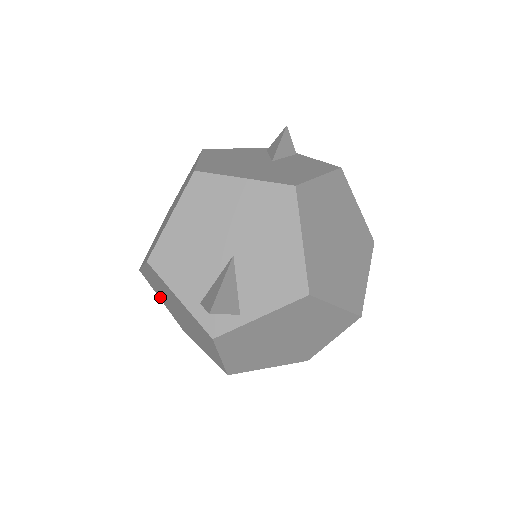
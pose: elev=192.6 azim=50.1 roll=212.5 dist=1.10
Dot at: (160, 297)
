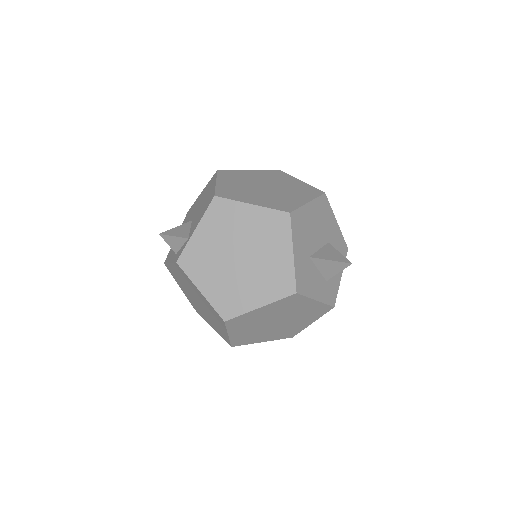
Dot at: (207, 320)
